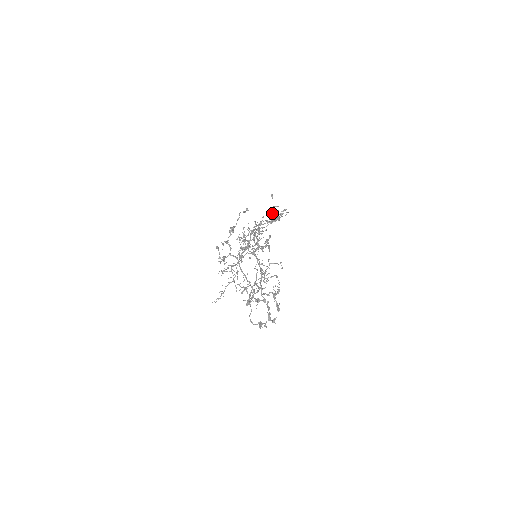
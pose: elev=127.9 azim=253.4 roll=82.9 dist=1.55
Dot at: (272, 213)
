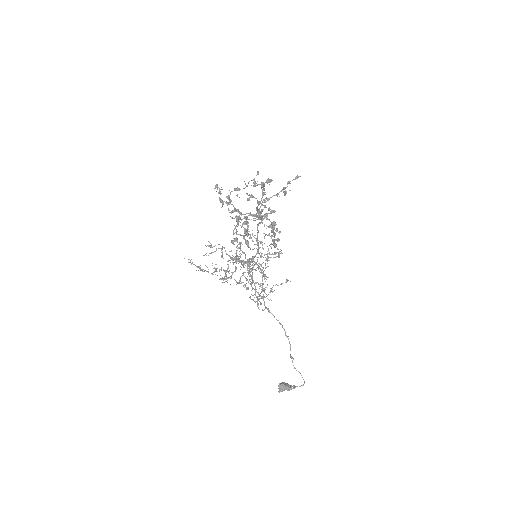
Dot at: occluded
